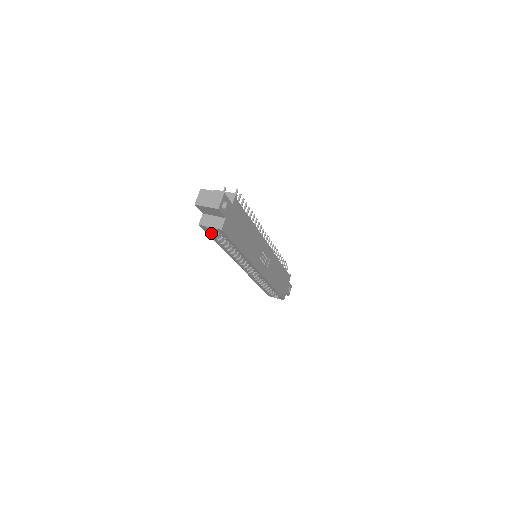
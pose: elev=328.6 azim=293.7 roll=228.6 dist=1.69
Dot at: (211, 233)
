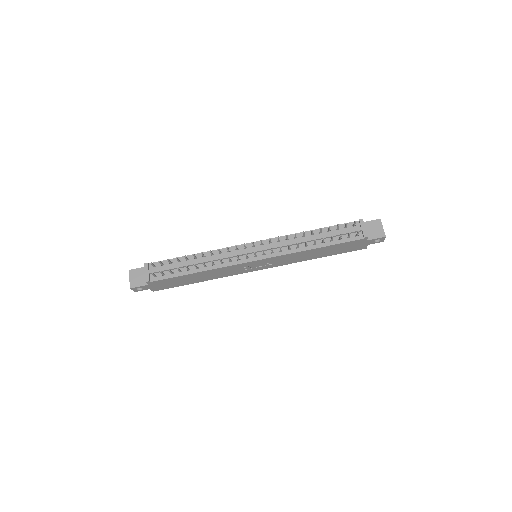
Dot at: occluded
